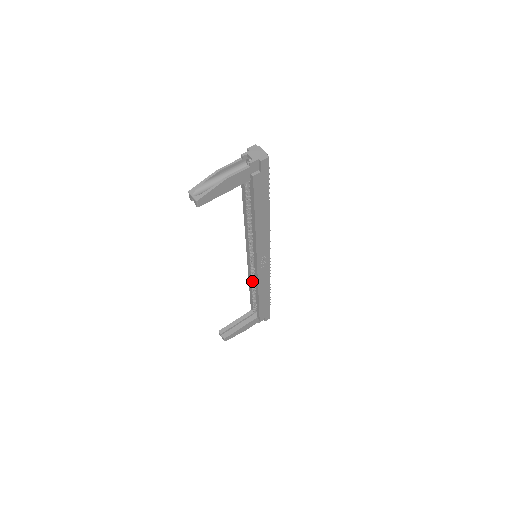
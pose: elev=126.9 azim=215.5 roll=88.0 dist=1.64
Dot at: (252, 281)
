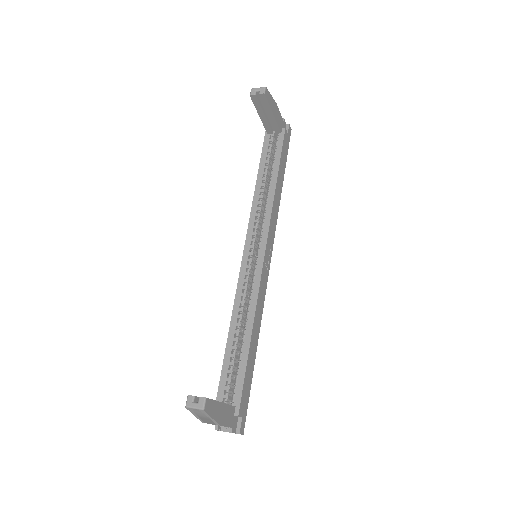
Dot at: (240, 310)
